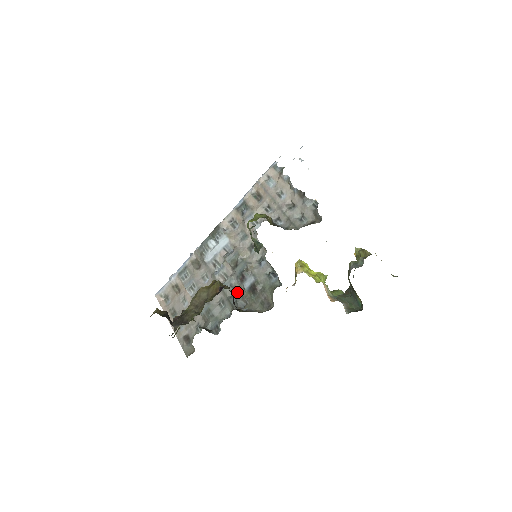
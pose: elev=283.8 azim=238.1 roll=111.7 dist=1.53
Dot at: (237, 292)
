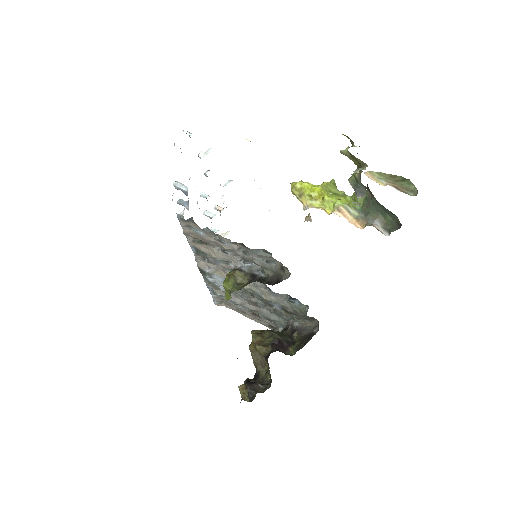
Dot at: (276, 311)
